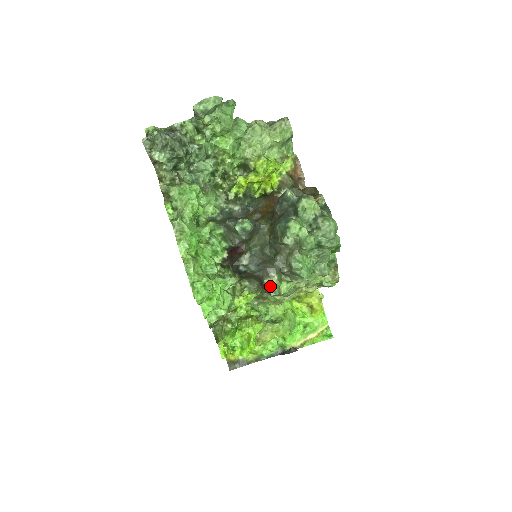
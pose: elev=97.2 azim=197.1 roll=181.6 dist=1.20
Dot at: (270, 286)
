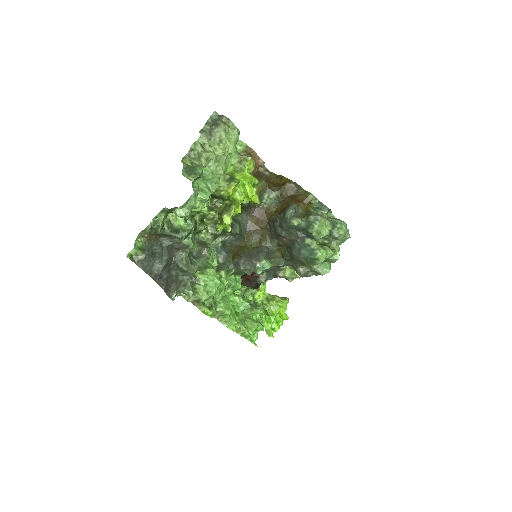
Dot at: (286, 276)
